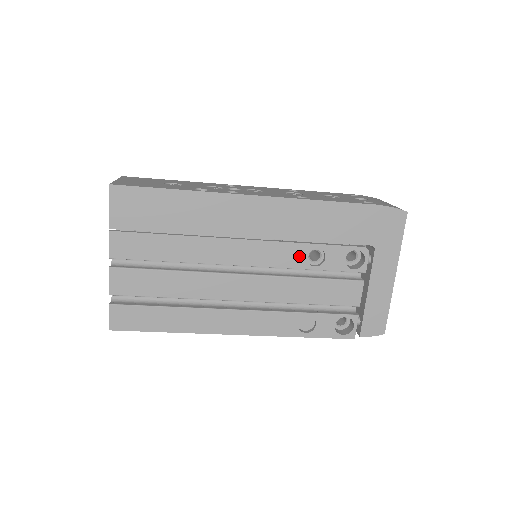
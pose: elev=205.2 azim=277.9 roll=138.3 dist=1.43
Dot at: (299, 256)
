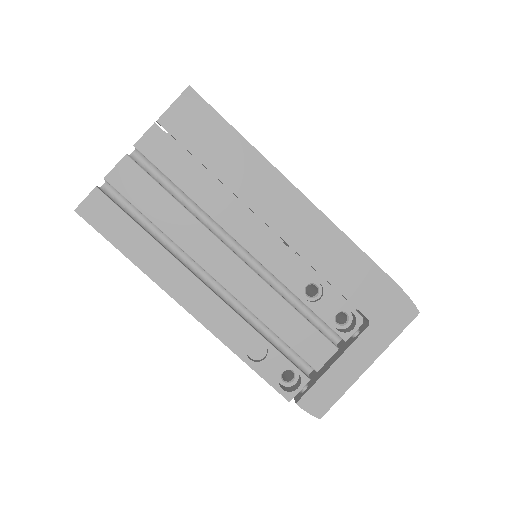
Dot at: (299, 278)
